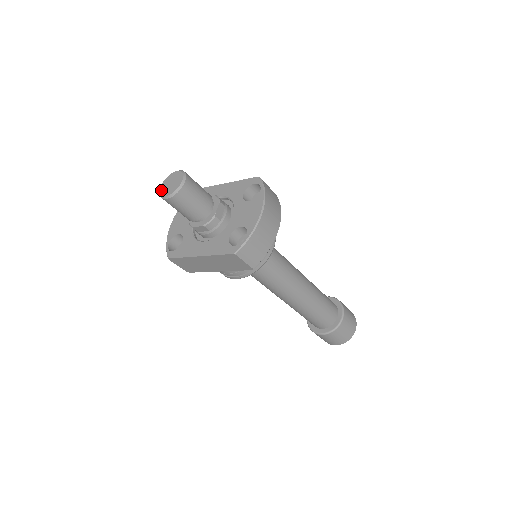
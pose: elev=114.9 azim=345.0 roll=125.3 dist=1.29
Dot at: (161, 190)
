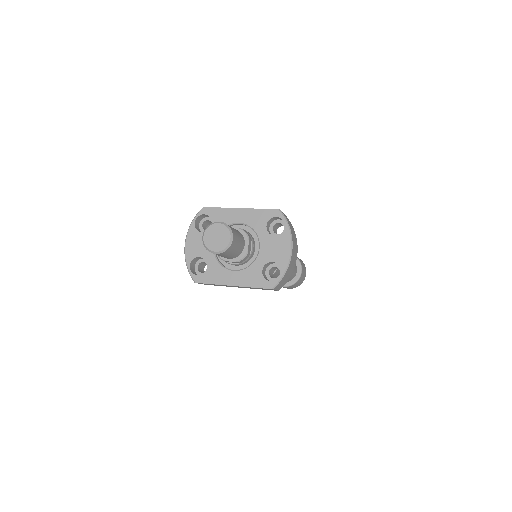
Dot at: (206, 243)
